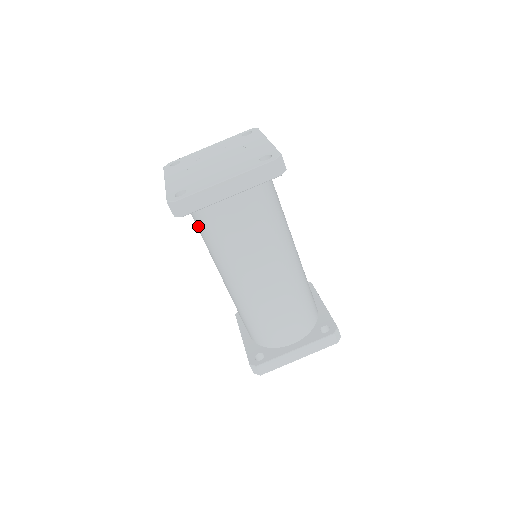
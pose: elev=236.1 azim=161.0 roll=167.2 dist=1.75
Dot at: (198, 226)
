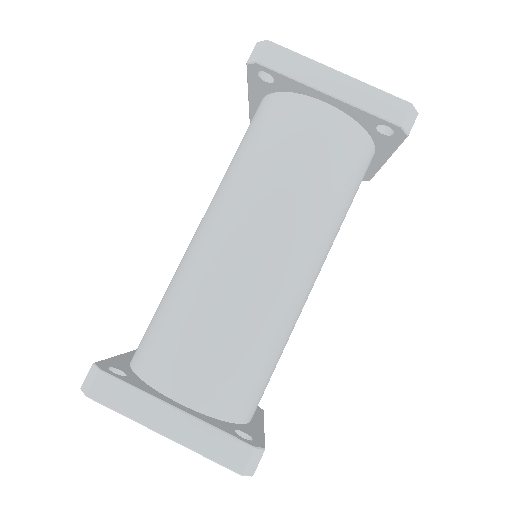
Dot at: (243, 138)
